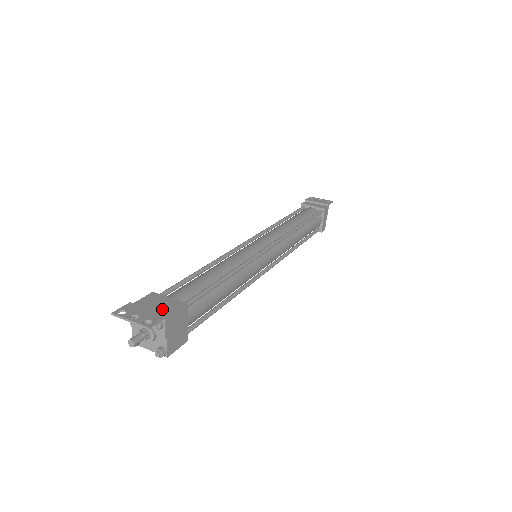
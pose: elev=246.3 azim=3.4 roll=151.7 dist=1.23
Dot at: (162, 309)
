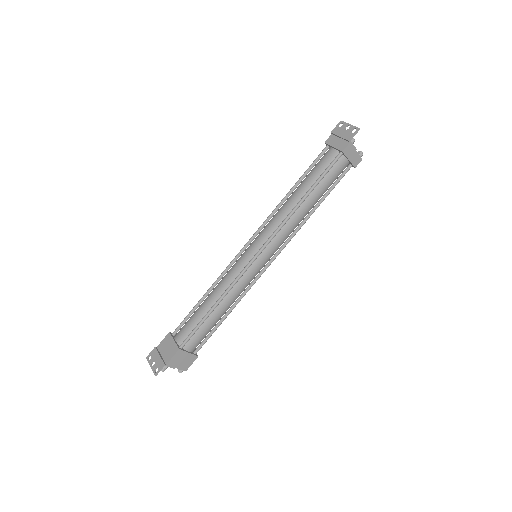
Dot at: (167, 354)
